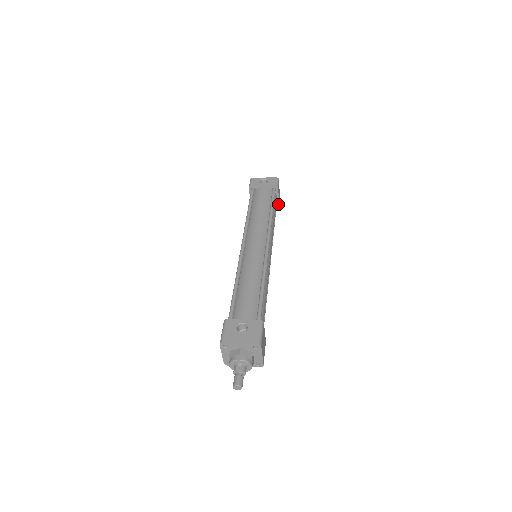
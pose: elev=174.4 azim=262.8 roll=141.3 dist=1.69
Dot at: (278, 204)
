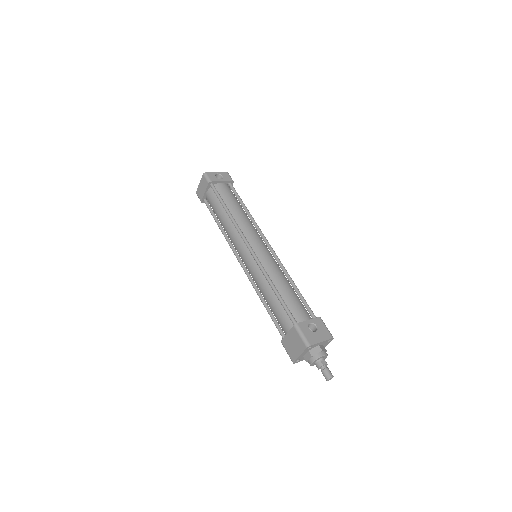
Dot at: occluded
